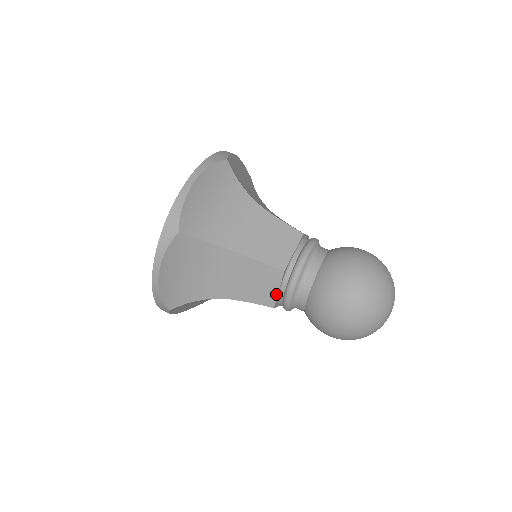
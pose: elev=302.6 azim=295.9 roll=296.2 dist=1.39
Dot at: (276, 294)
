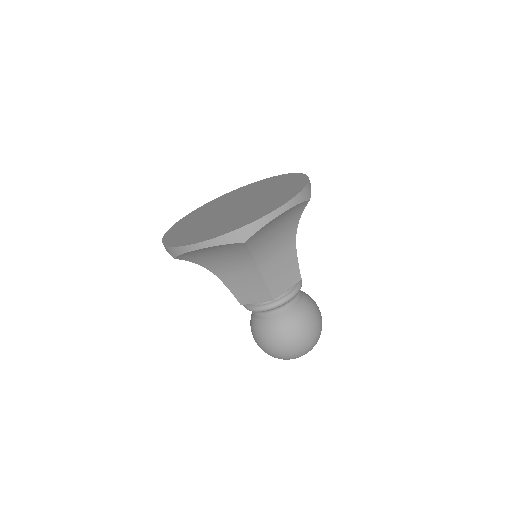
Dot at: (252, 302)
